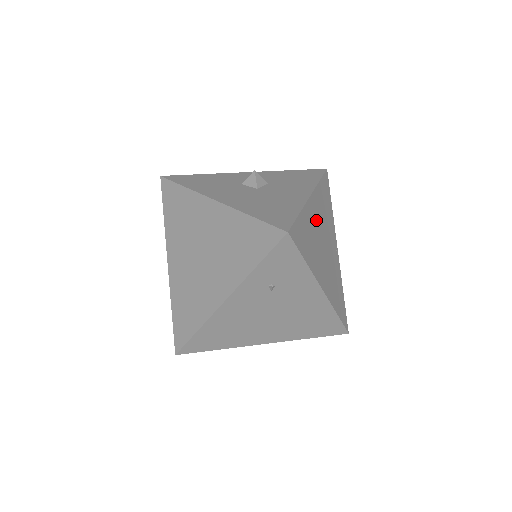
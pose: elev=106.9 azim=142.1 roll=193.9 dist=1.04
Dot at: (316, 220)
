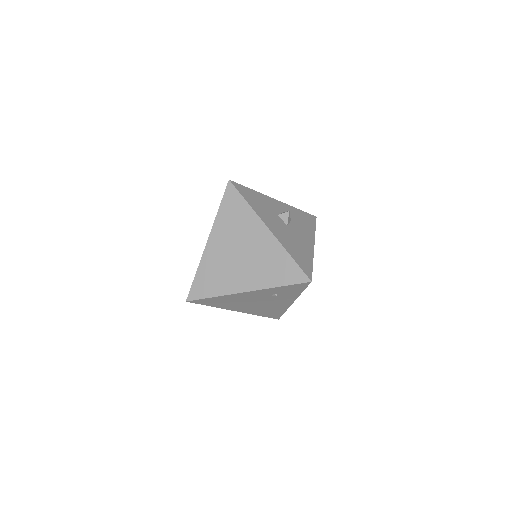
Dot at: occluded
